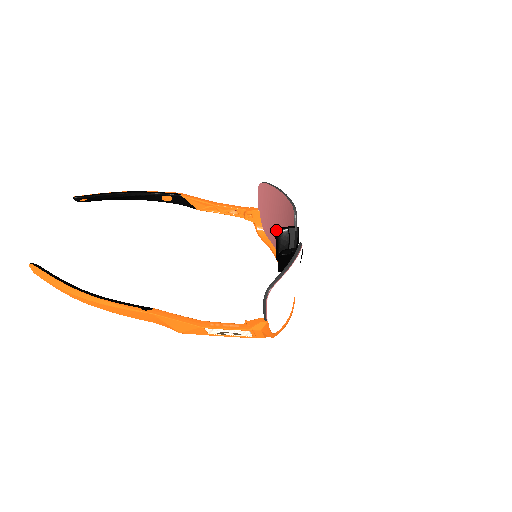
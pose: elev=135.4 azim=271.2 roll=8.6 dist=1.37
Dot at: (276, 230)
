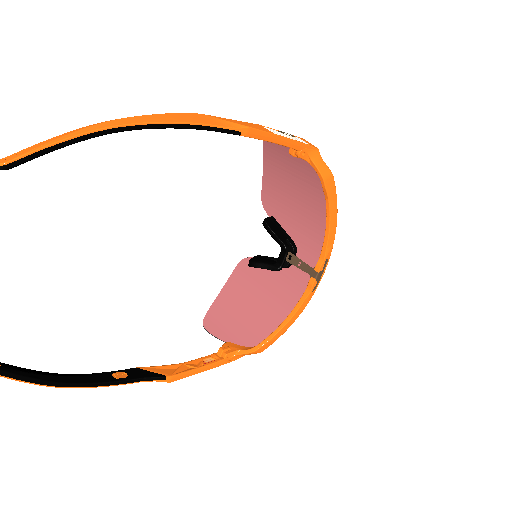
Dot at: occluded
